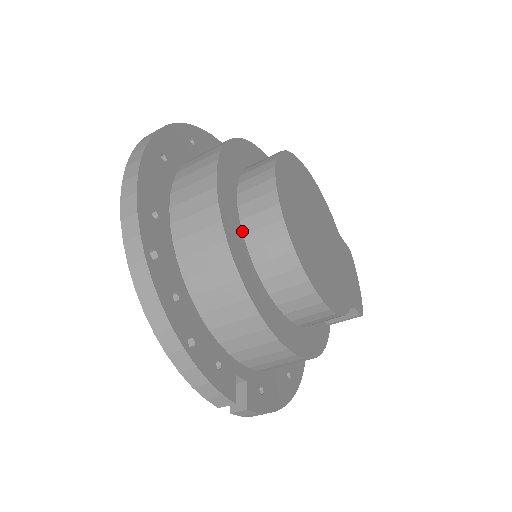
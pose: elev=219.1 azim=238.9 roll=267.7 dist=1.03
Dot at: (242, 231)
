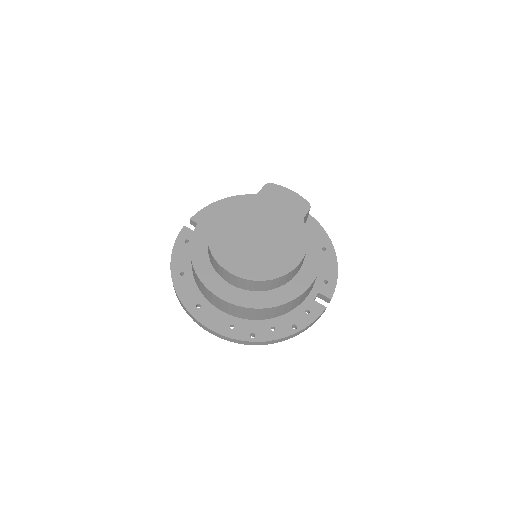
Dot at: (251, 291)
